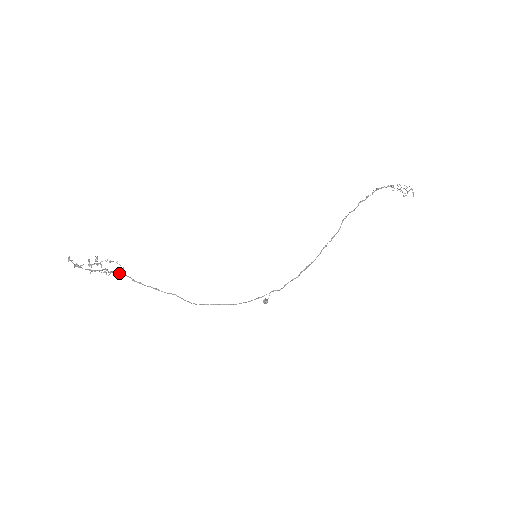
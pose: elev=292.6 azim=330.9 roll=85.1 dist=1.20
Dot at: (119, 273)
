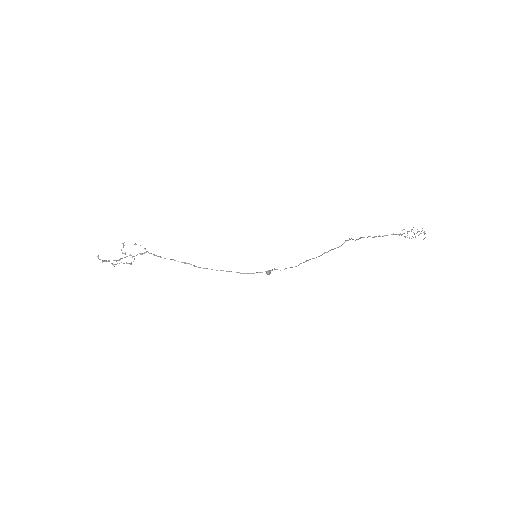
Dot at: (142, 254)
